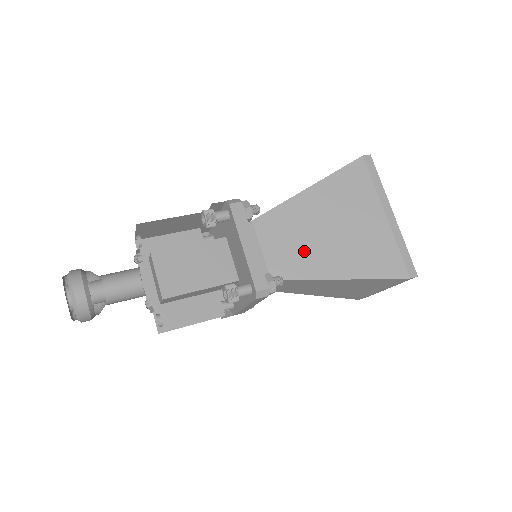
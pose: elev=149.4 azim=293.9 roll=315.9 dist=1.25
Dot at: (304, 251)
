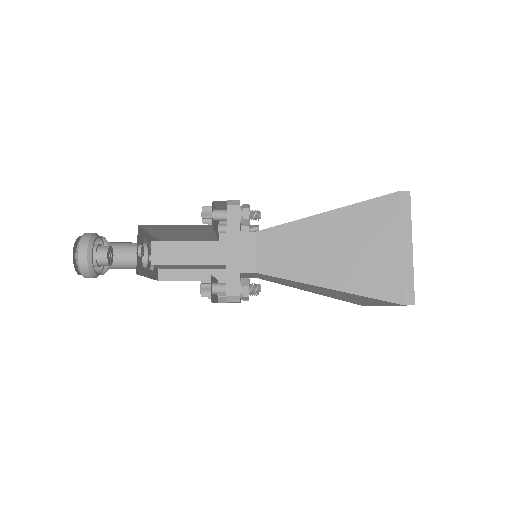
Dot at: occluded
